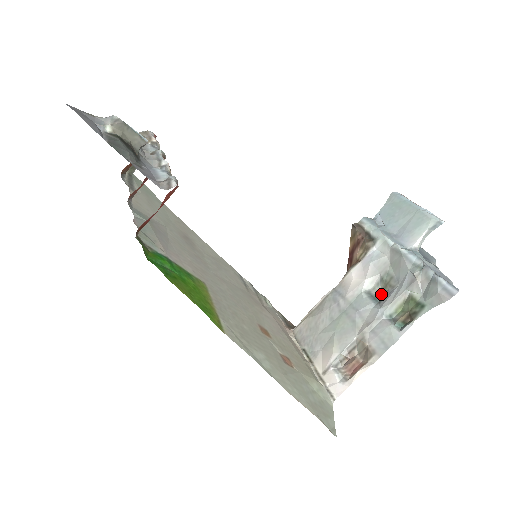
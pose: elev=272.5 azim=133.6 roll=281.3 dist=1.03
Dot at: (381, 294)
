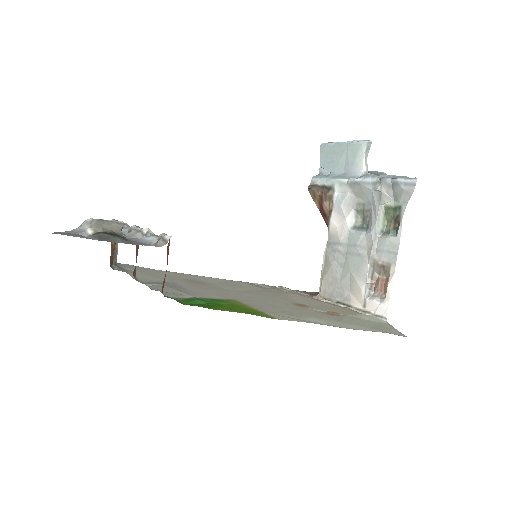
Dot at: (364, 222)
